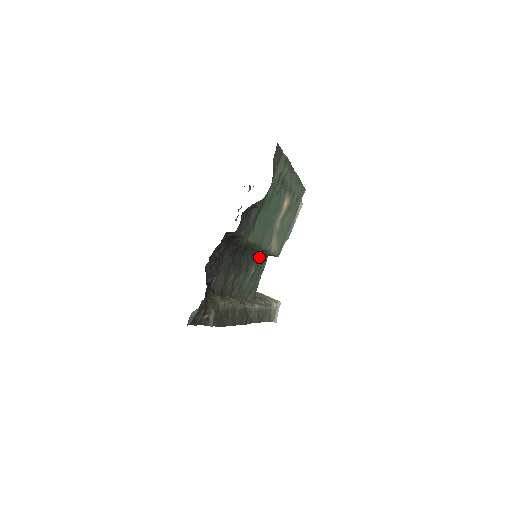
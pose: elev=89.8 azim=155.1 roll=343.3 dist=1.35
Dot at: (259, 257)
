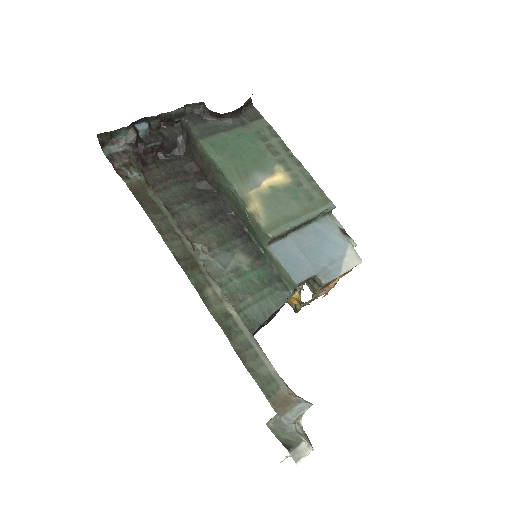
Dot at: (262, 262)
